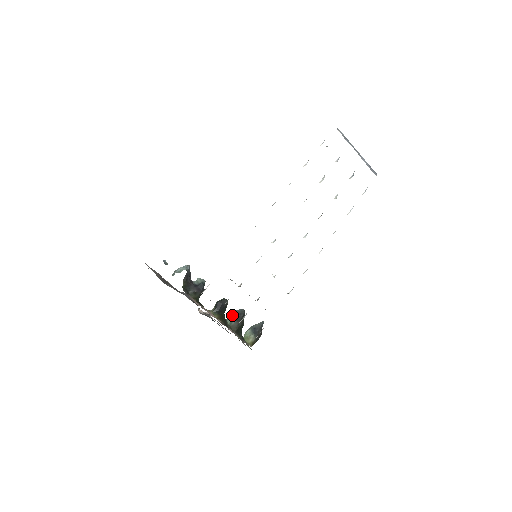
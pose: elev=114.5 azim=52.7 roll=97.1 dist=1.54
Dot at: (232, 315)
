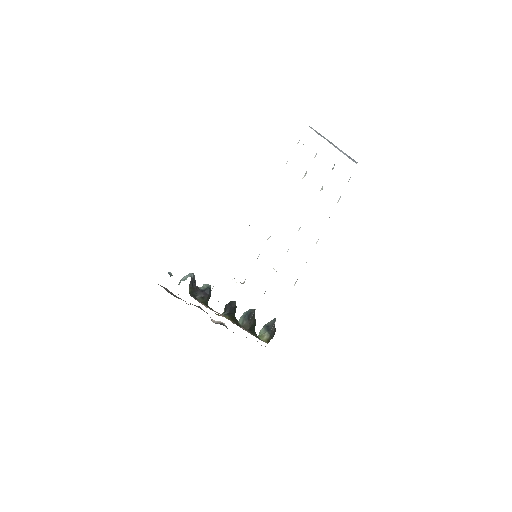
Dot at: (243, 316)
